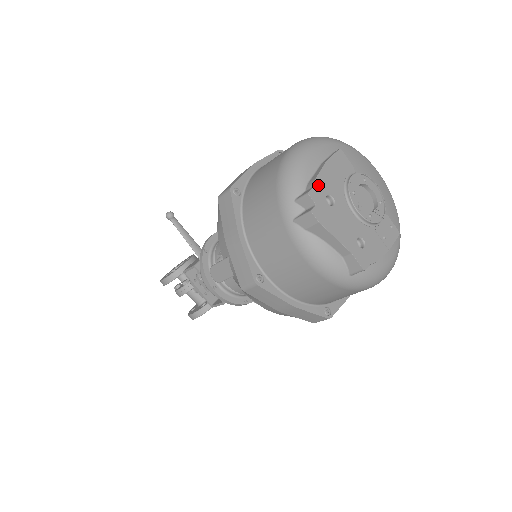
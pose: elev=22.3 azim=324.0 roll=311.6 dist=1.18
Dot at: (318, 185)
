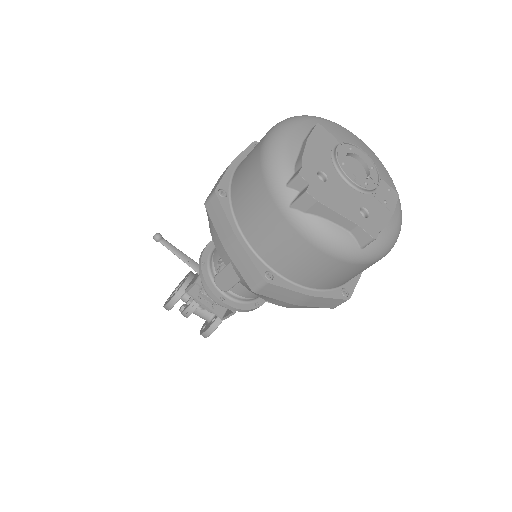
Dot at: (306, 164)
